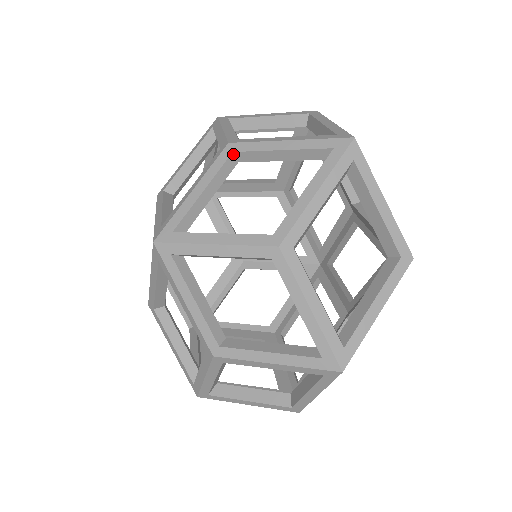
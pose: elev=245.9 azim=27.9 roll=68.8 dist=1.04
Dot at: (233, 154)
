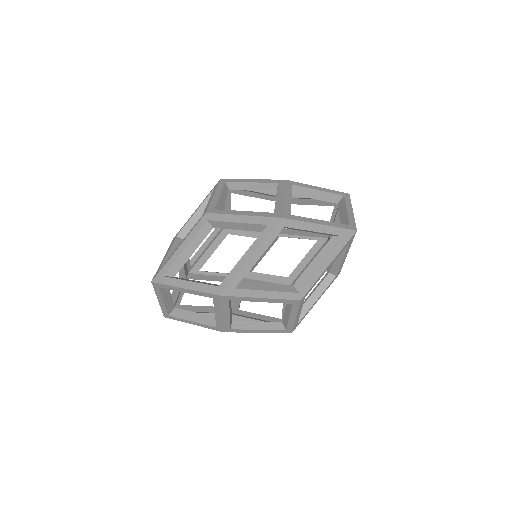
Dot at: occluded
